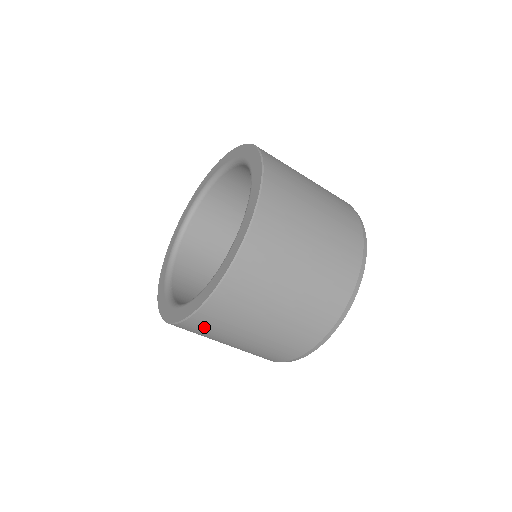
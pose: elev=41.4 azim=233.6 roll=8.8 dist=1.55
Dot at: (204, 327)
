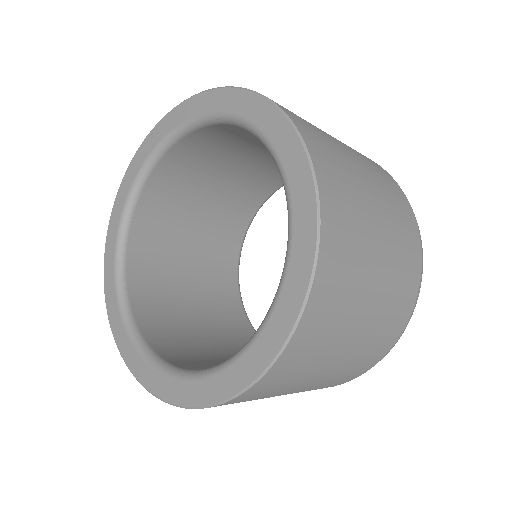
Dot at: (248, 399)
